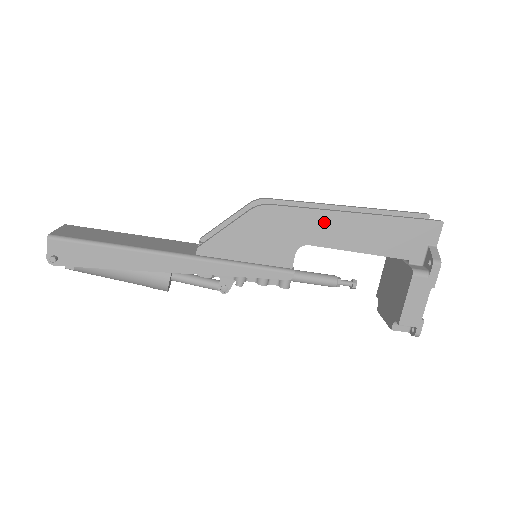
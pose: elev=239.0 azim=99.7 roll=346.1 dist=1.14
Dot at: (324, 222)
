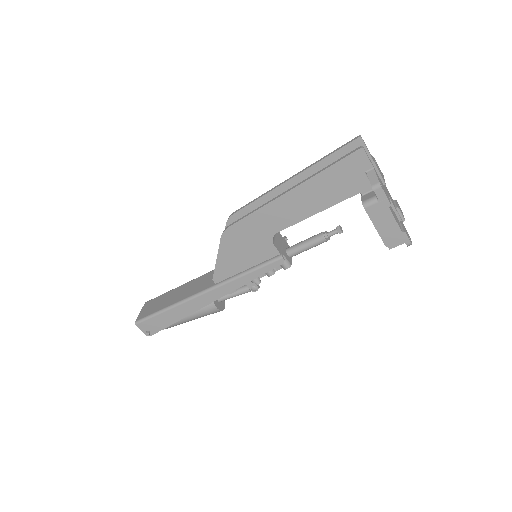
Dot at: (273, 212)
